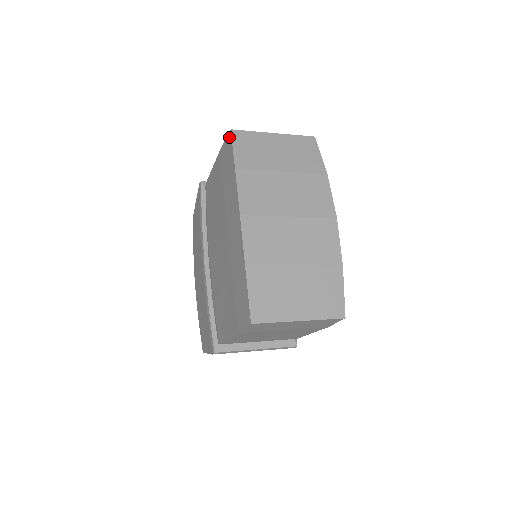
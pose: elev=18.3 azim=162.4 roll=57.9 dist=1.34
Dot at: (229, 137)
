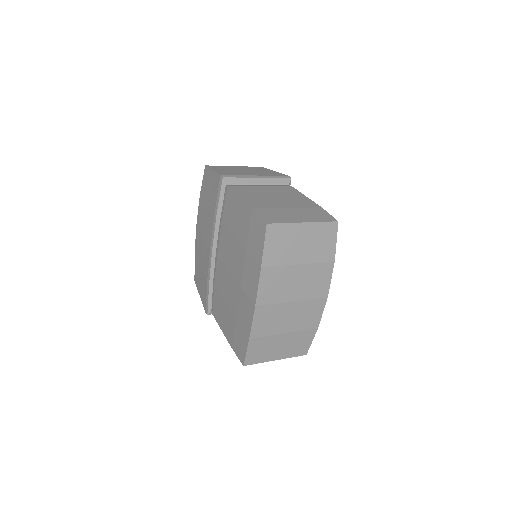
Dot at: (263, 226)
